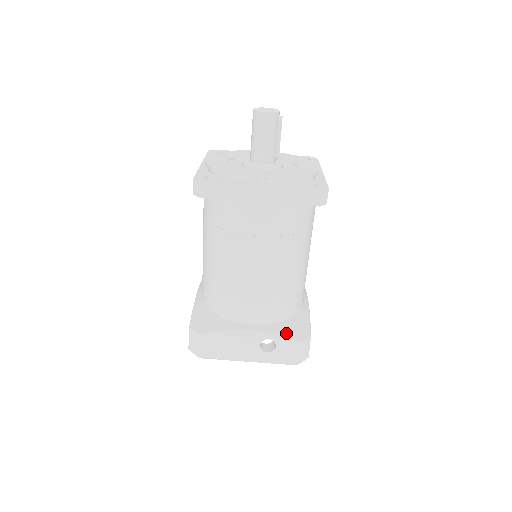
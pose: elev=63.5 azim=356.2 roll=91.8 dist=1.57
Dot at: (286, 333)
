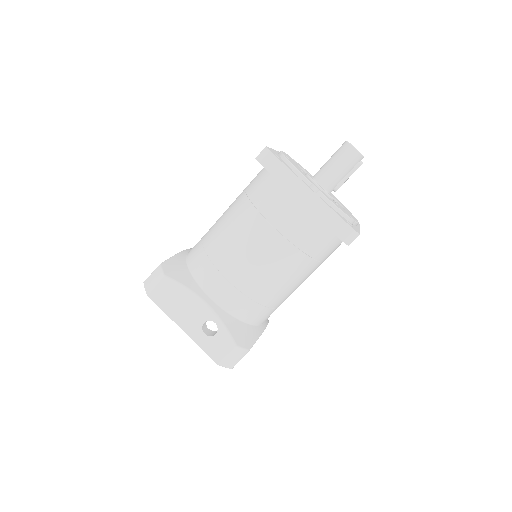
Dot at: (233, 330)
